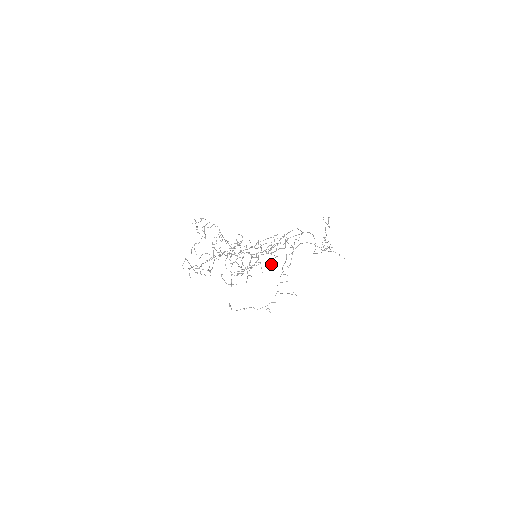
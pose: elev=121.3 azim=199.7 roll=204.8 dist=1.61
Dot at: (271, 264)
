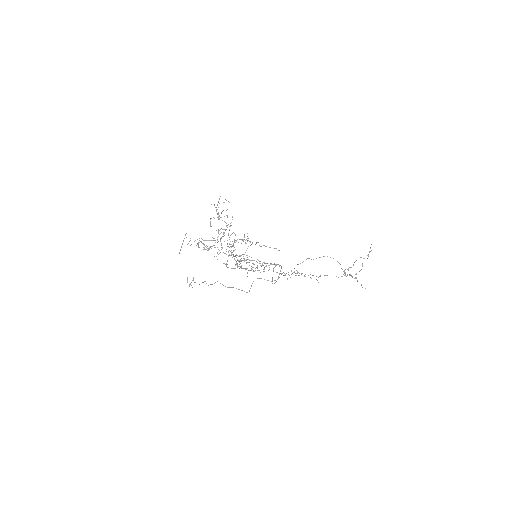
Dot at: occluded
